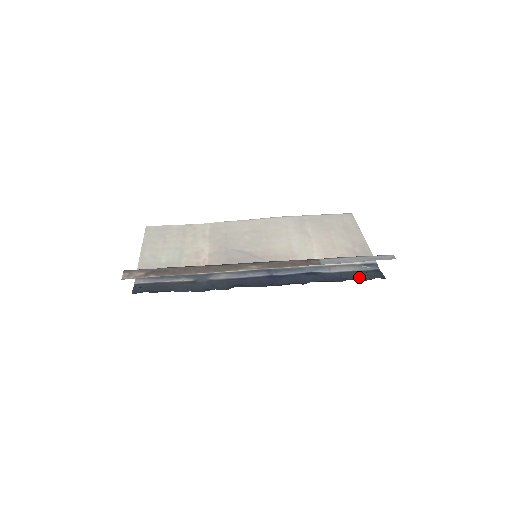
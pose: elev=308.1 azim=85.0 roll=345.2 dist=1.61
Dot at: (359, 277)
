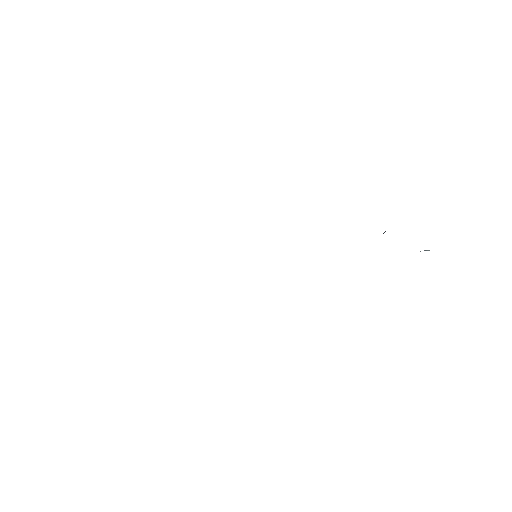
Dot at: occluded
